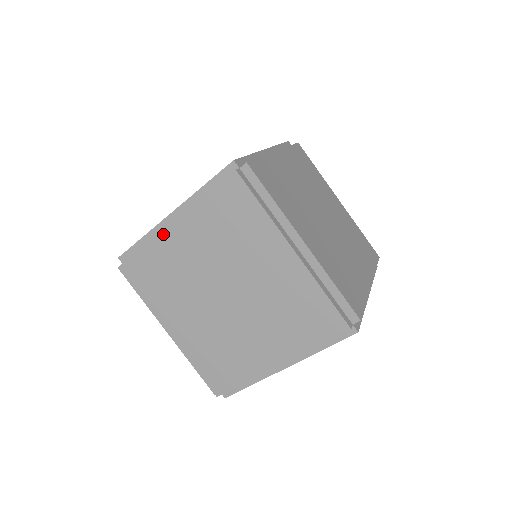
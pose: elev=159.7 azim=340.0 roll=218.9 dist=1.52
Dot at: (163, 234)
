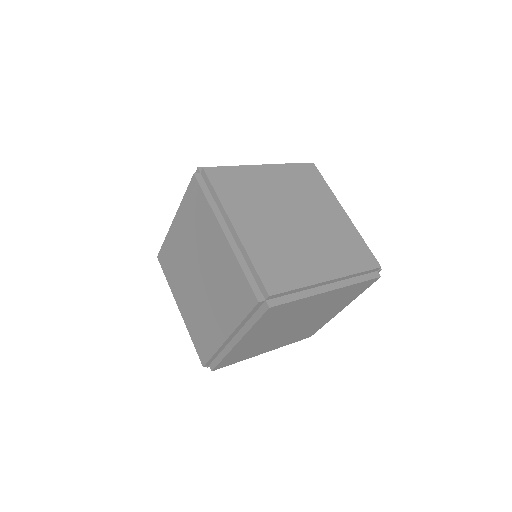
Dot at: (171, 229)
